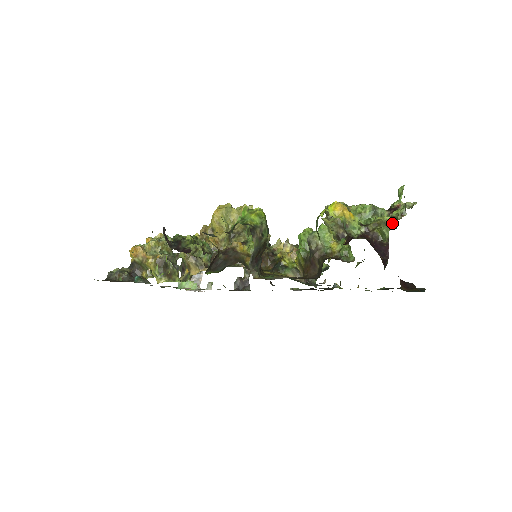
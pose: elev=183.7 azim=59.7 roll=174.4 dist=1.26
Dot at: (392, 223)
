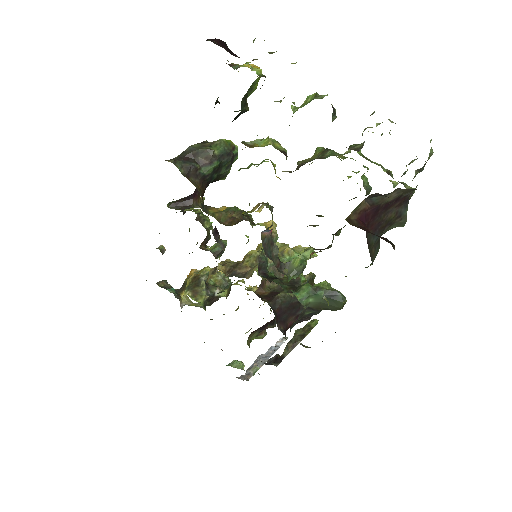
Dot at: occluded
